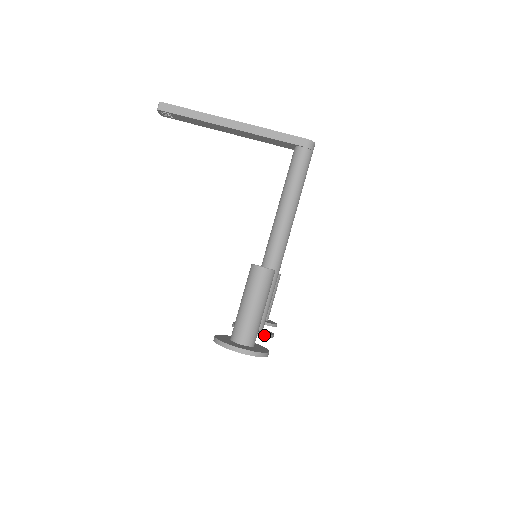
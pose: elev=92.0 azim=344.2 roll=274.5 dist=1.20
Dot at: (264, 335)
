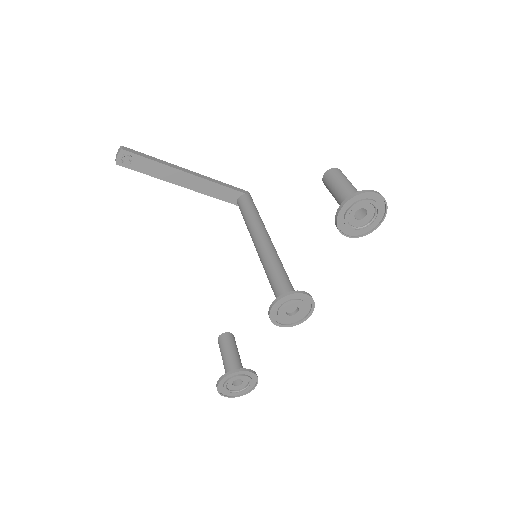
Dot at: (312, 298)
